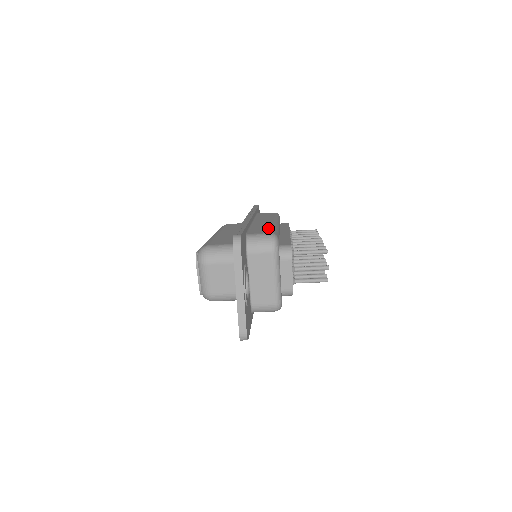
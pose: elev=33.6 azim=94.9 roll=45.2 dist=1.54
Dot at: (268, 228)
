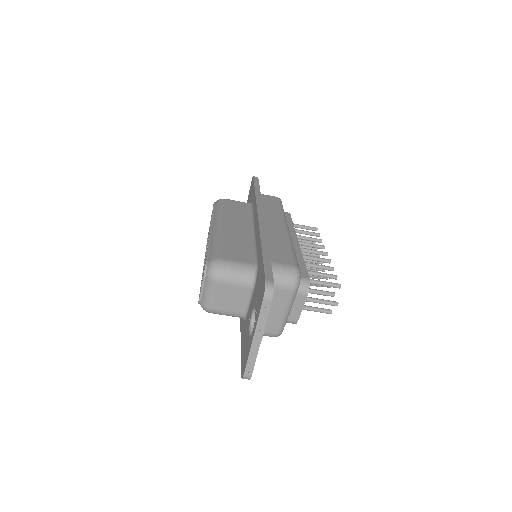
Dot at: (287, 249)
